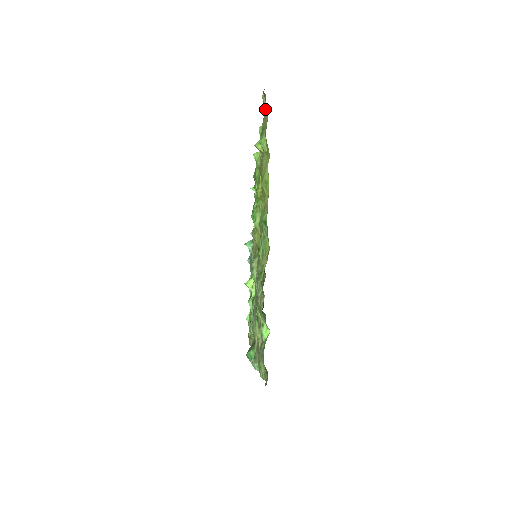
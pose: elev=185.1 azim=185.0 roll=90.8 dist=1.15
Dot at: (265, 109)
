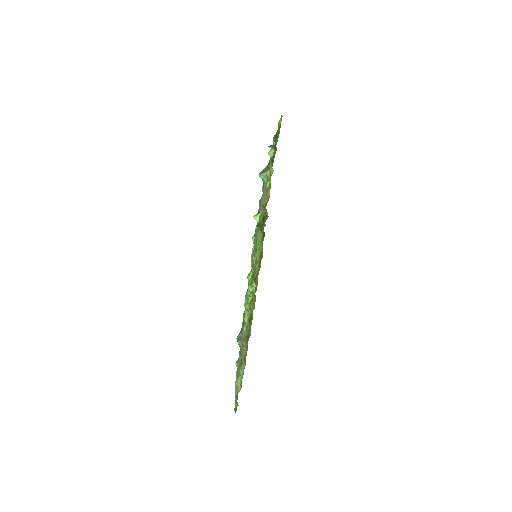
Dot at: occluded
